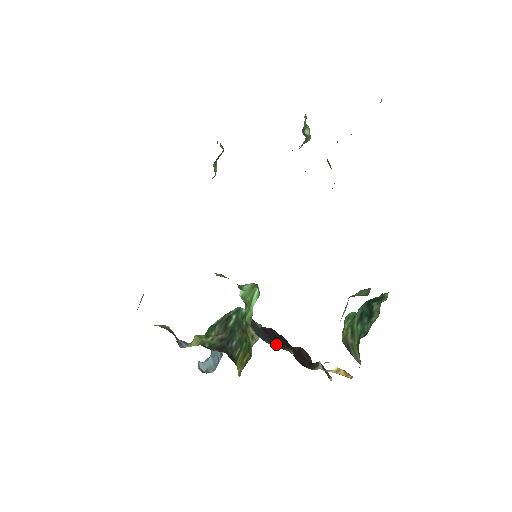
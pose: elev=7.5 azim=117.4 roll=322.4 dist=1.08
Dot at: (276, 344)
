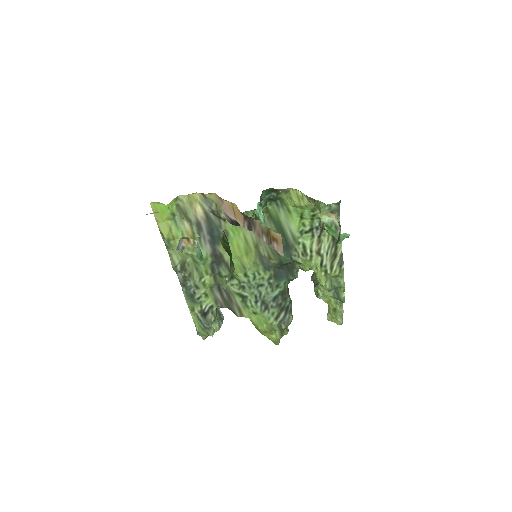
Dot at: occluded
